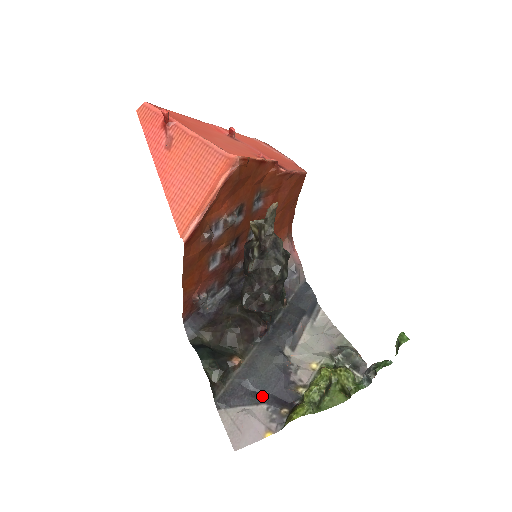
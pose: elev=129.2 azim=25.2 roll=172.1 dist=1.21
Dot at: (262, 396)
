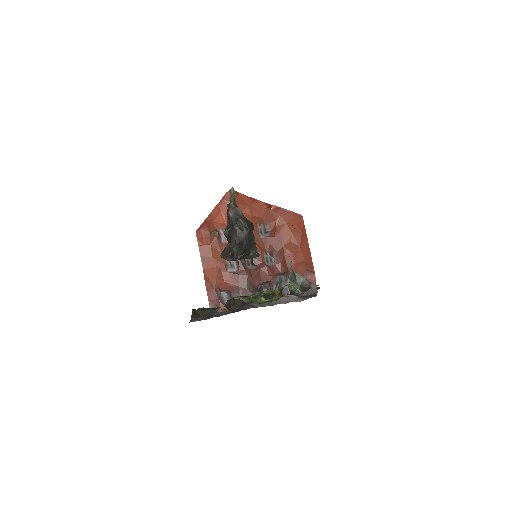
Dot at: occluded
